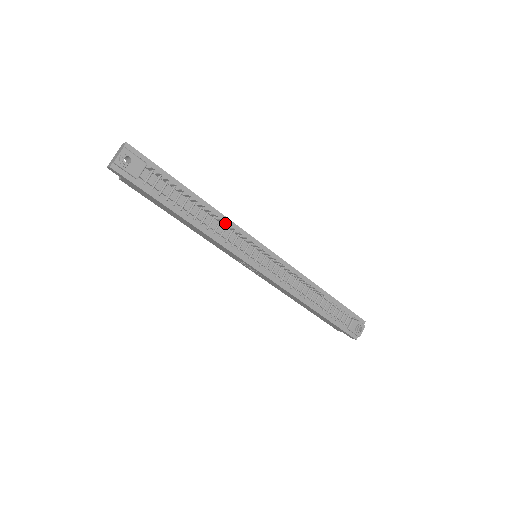
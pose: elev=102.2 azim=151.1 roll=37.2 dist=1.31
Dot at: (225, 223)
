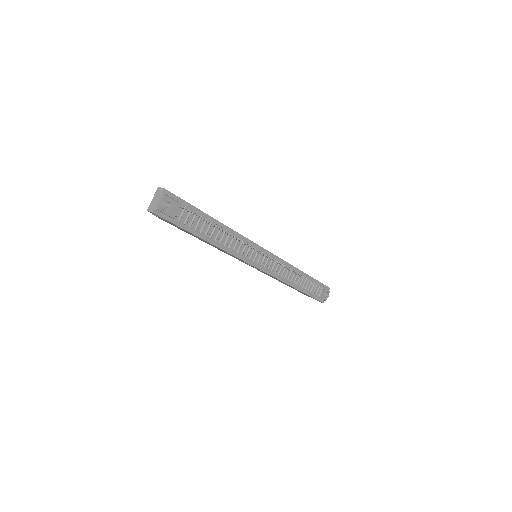
Dot at: (237, 237)
